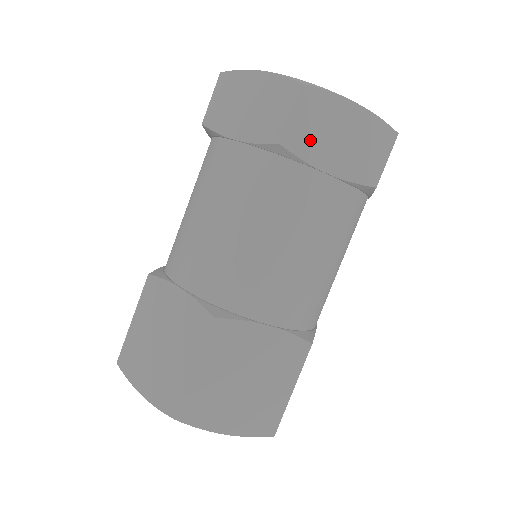
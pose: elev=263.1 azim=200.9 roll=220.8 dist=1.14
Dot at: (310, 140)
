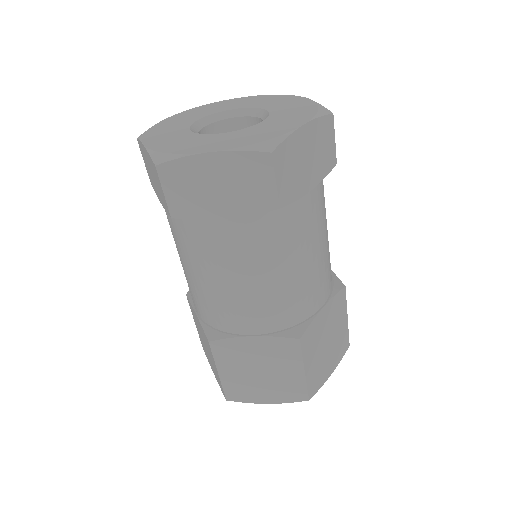
Dot at: (293, 183)
